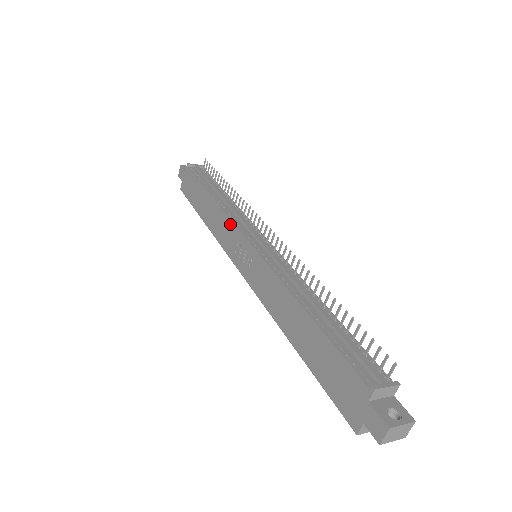
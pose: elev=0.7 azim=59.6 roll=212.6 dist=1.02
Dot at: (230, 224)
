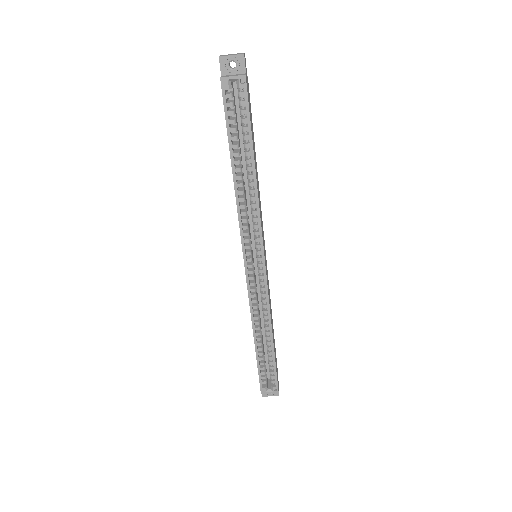
Dot at: occluded
